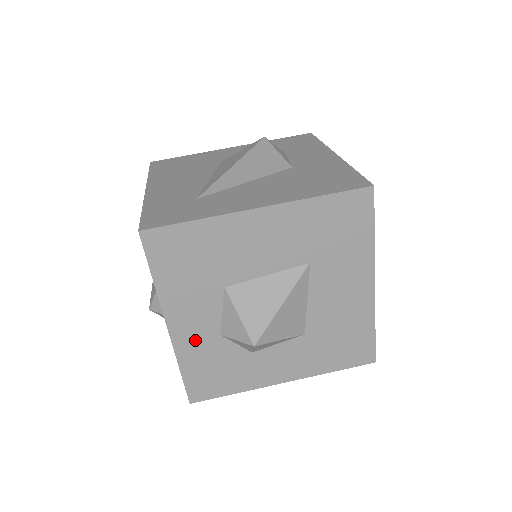
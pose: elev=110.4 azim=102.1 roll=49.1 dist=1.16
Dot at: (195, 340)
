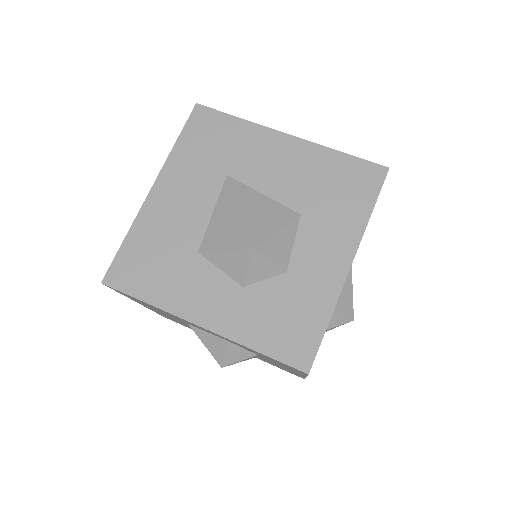
Dot at: (232, 313)
